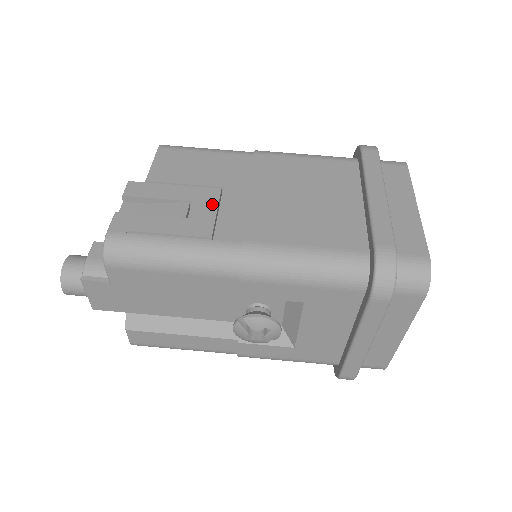
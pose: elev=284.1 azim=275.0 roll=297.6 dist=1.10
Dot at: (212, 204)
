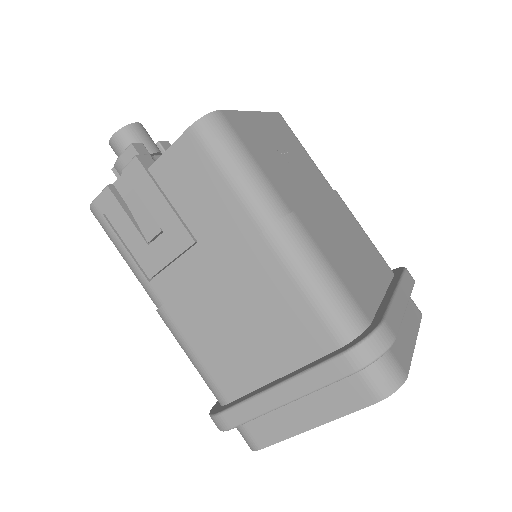
Dot at: (174, 251)
